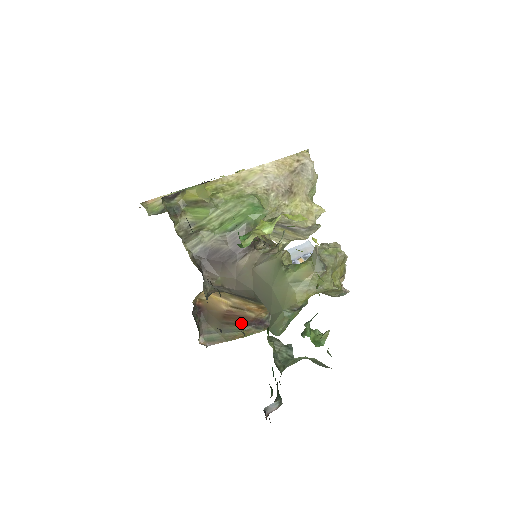
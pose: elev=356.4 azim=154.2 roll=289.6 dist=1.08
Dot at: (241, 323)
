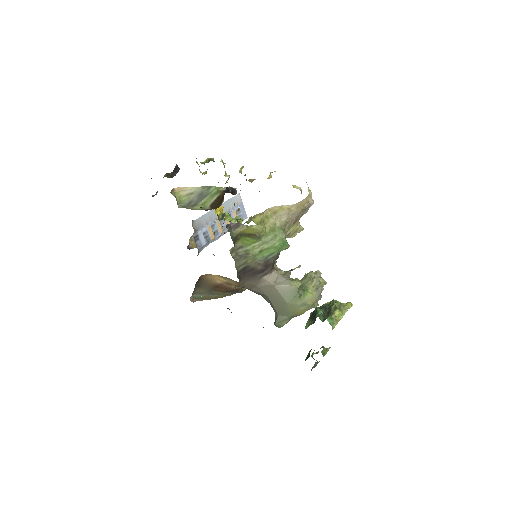
Dot at: (225, 291)
